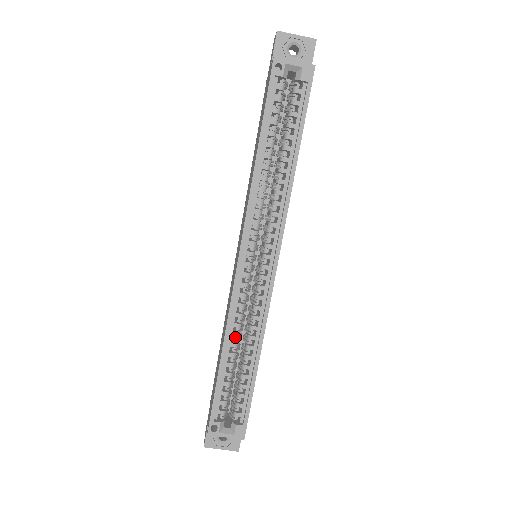
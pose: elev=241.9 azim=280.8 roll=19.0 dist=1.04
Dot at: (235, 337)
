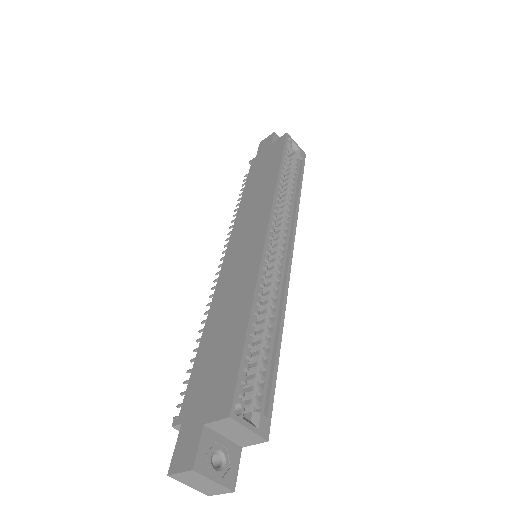
Dot at: (259, 303)
